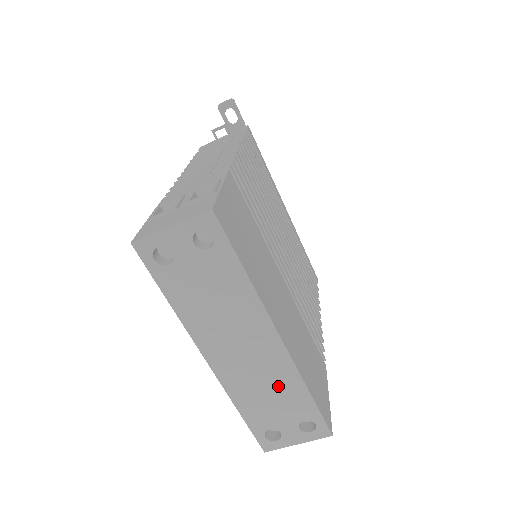
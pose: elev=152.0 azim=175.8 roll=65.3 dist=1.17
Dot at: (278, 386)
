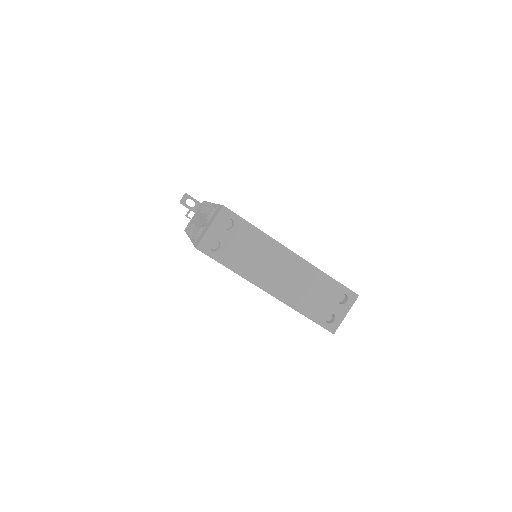
Dot at: (312, 283)
